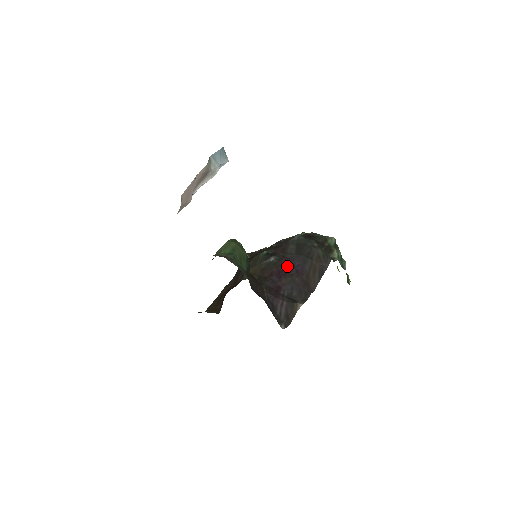
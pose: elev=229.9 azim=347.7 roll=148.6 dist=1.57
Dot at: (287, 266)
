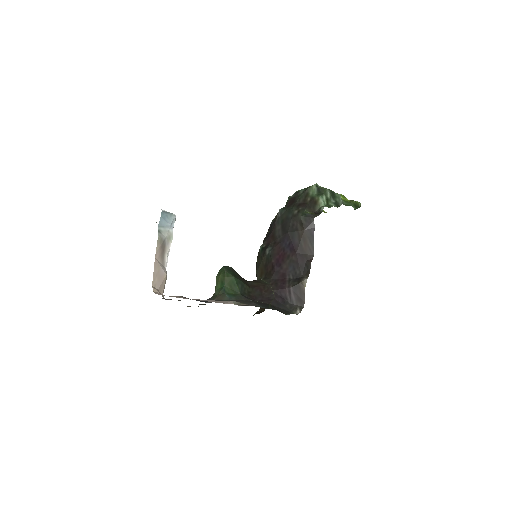
Dot at: (281, 251)
